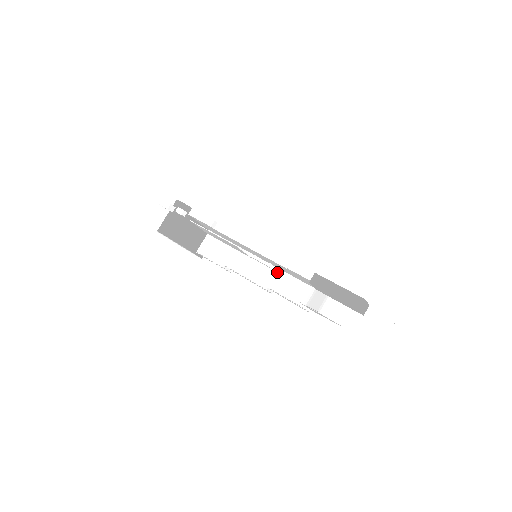
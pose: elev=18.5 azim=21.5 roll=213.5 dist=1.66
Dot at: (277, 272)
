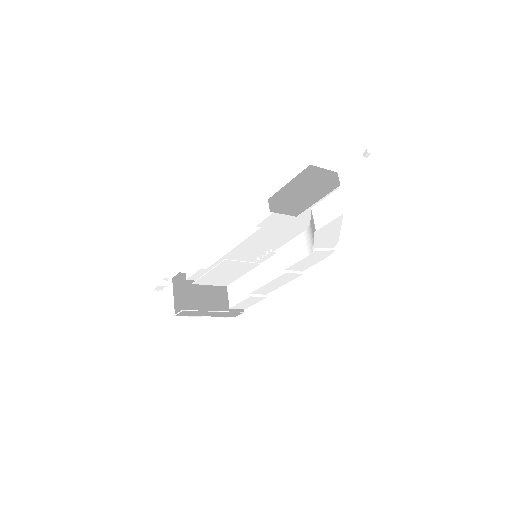
Dot at: (282, 250)
